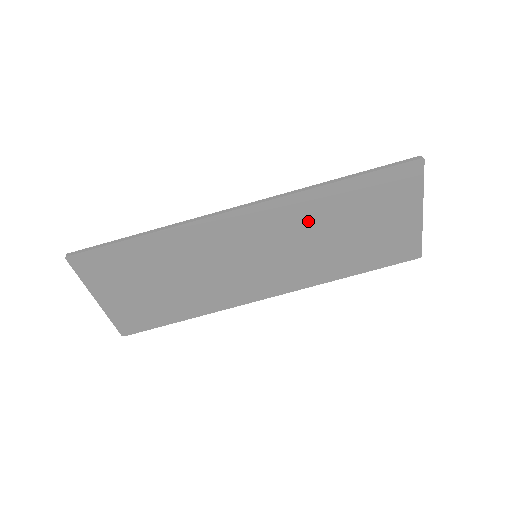
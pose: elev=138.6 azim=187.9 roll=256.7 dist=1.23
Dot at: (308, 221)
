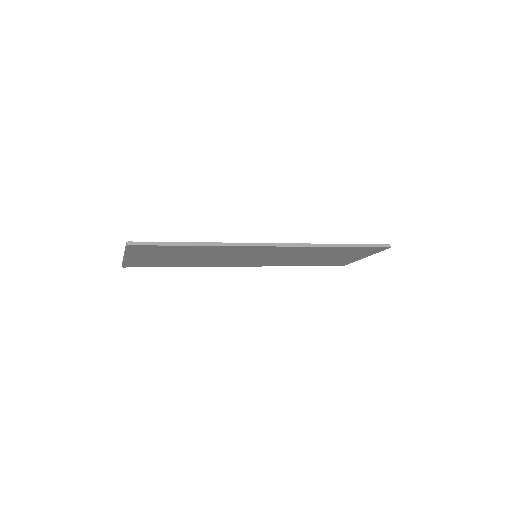
Dot at: (304, 253)
